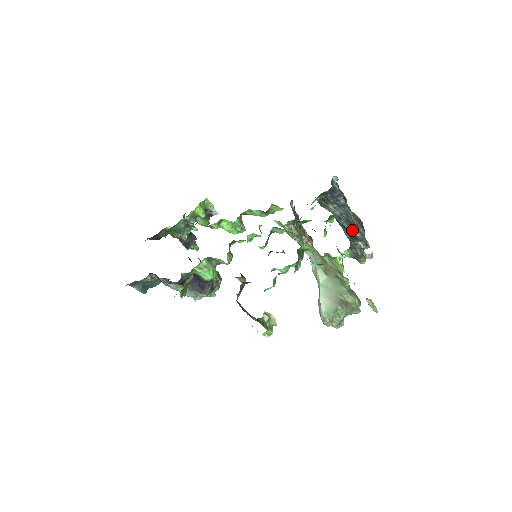
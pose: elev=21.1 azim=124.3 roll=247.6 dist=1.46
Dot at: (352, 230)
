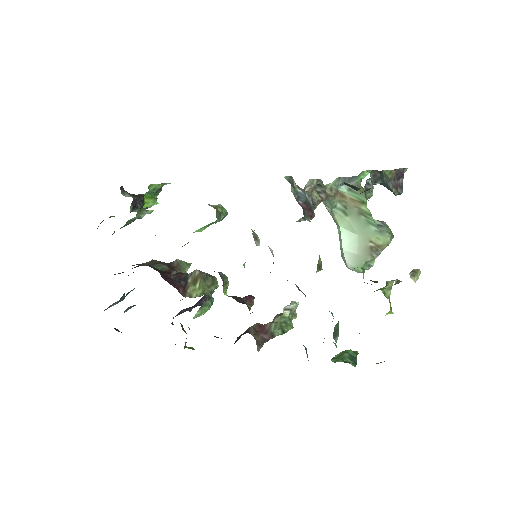
Dot at: (387, 188)
